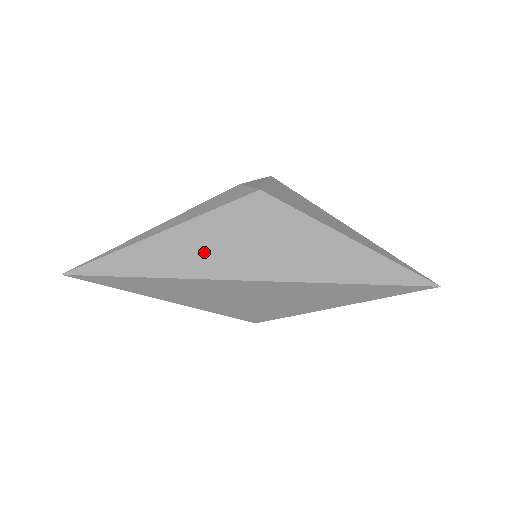
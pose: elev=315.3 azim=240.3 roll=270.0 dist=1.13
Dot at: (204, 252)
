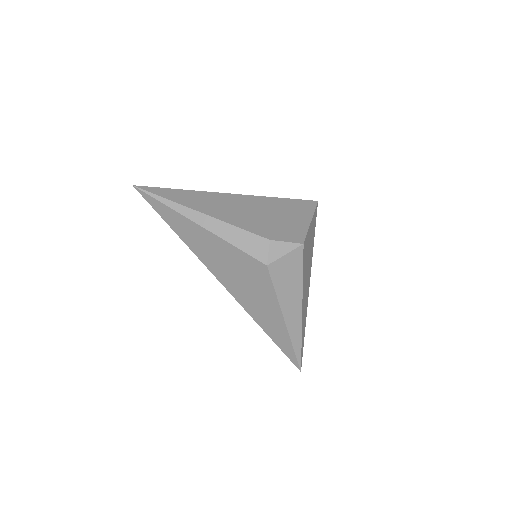
Dot at: (211, 253)
